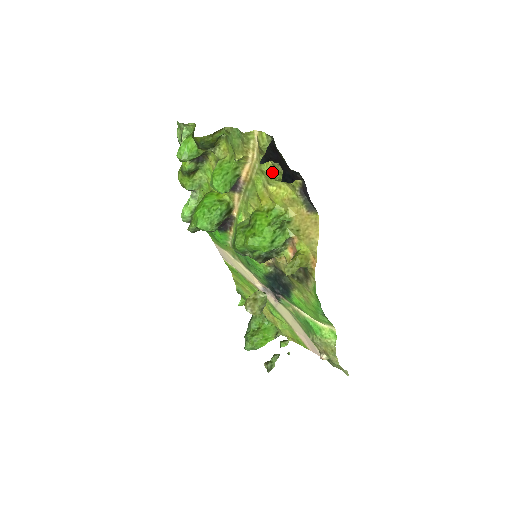
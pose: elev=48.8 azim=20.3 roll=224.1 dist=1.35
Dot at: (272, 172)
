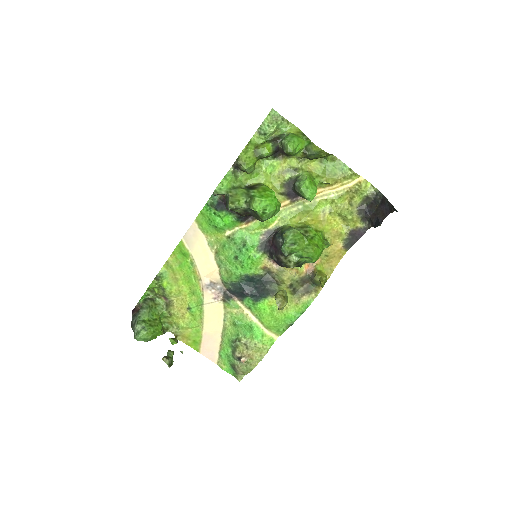
Dot at: (344, 208)
